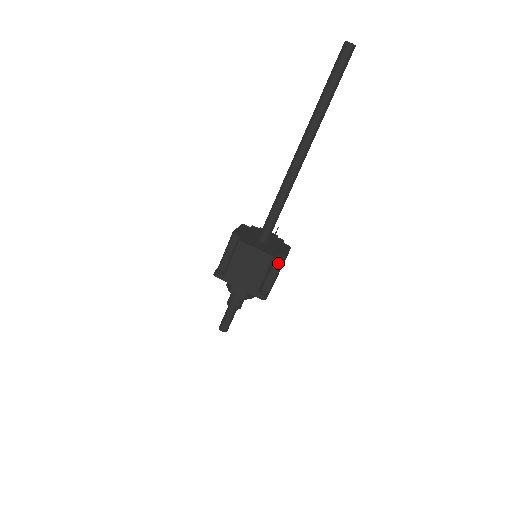
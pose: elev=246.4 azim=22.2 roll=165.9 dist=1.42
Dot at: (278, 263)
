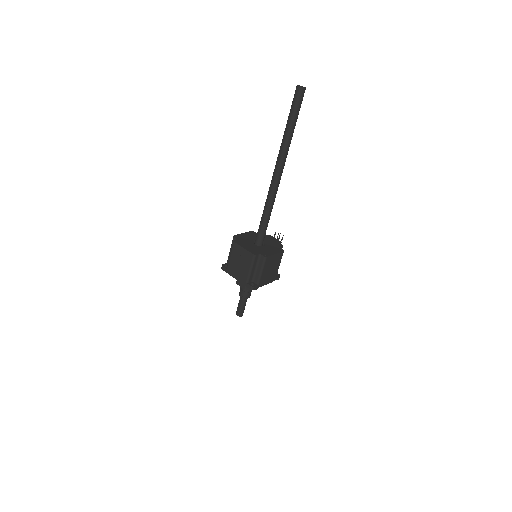
Dot at: (261, 261)
